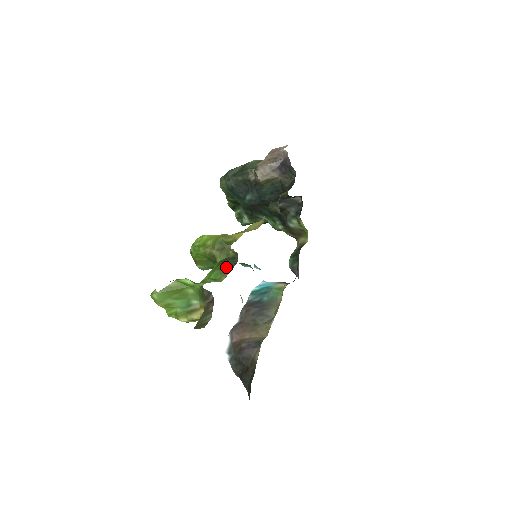
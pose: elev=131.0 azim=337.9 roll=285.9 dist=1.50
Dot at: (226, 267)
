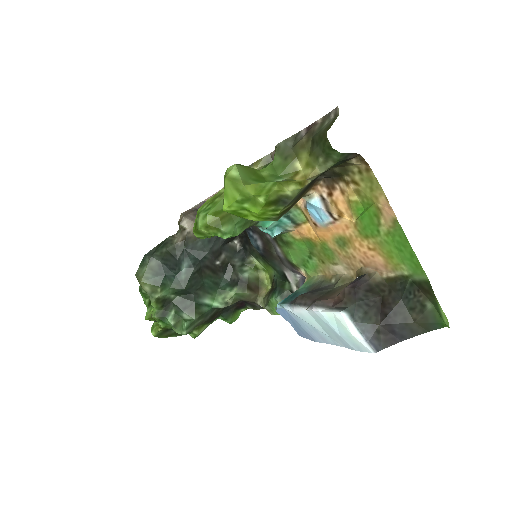
Dot at: occluded
